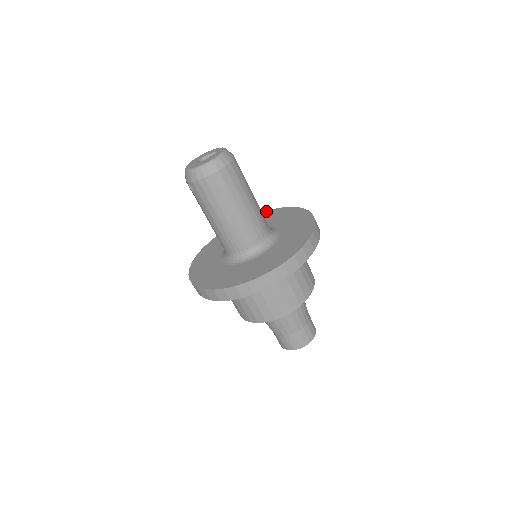
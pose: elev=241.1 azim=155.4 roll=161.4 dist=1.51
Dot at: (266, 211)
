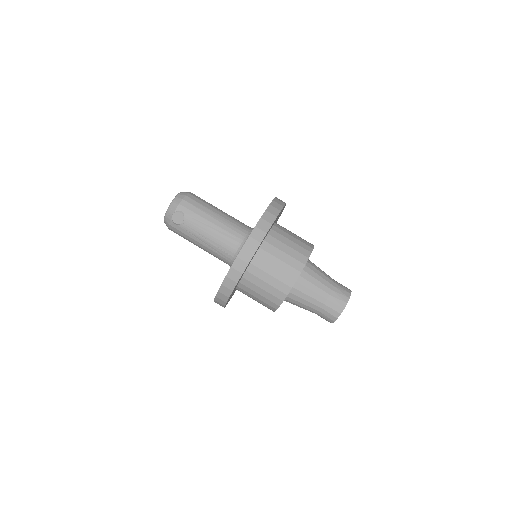
Dot at: occluded
